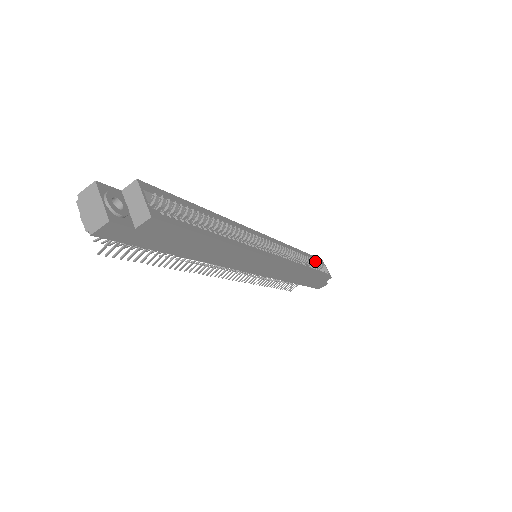
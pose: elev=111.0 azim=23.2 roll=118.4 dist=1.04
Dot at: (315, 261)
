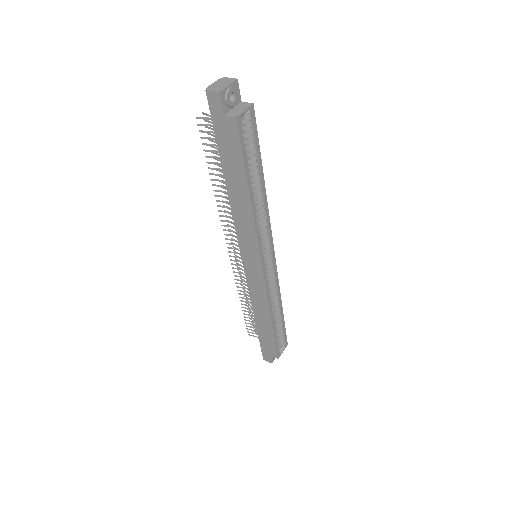
Dot at: (282, 332)
